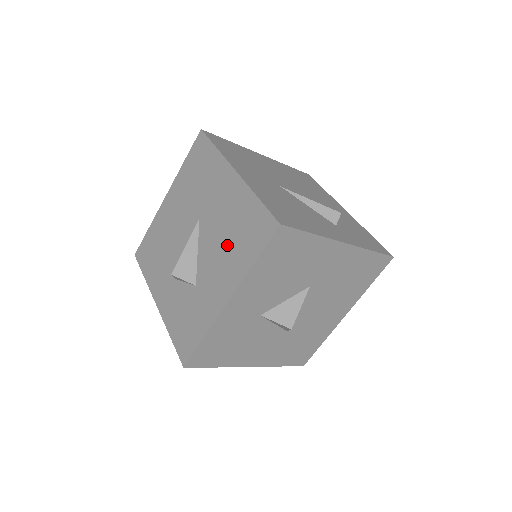
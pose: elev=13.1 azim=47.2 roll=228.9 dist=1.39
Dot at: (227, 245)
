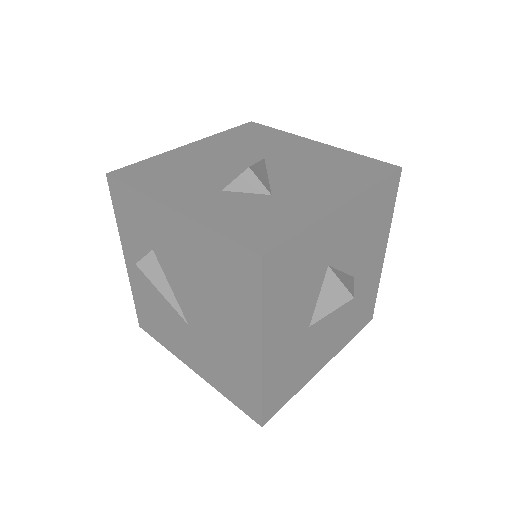
Dot at: (325, 173)
